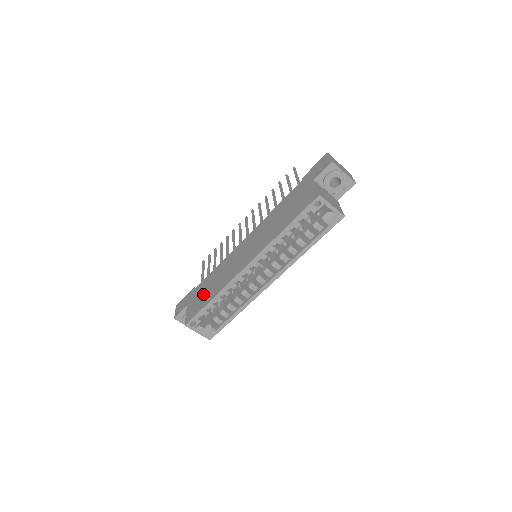
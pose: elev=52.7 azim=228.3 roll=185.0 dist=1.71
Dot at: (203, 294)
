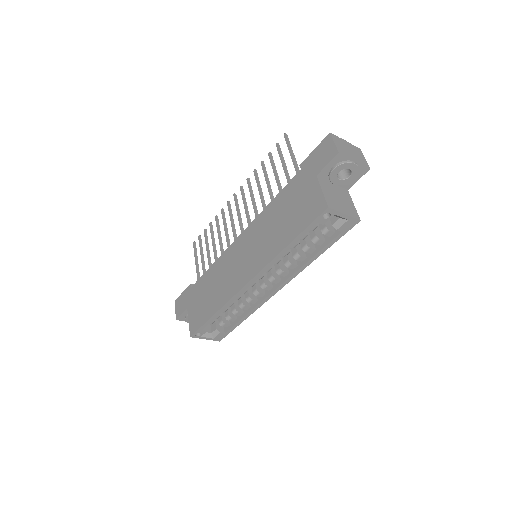
Dot at: (203, 300)
